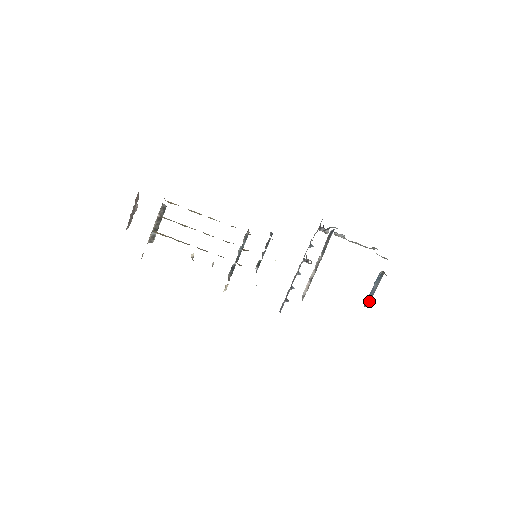
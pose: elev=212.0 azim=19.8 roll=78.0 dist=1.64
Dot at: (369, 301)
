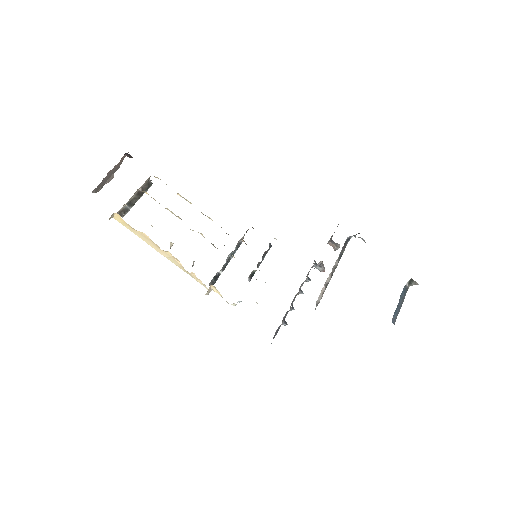
Dot at: (396, 317)
